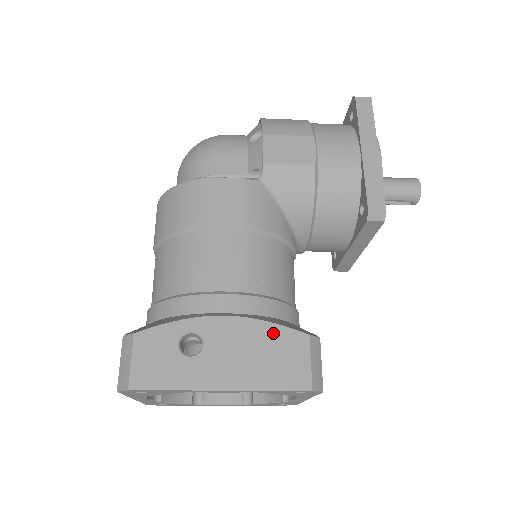
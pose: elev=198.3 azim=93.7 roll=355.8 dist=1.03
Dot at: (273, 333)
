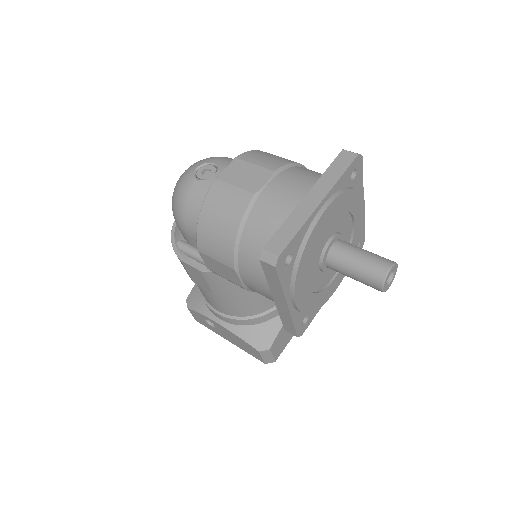
Dot at: (242, 341)
